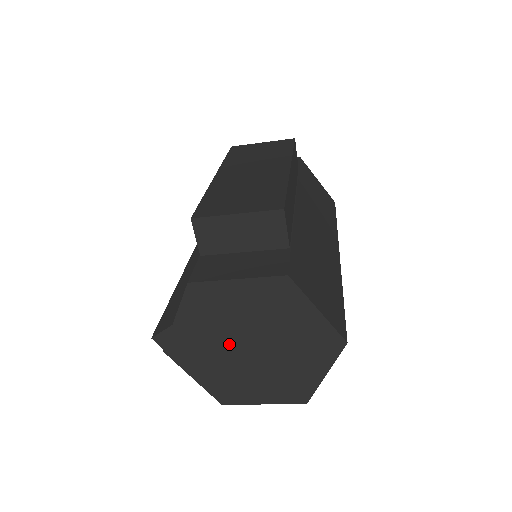
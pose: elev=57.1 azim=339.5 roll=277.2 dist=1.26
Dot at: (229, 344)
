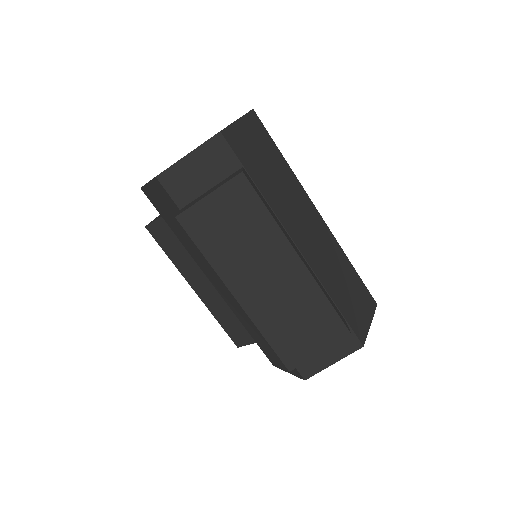
Dot at: occluded
